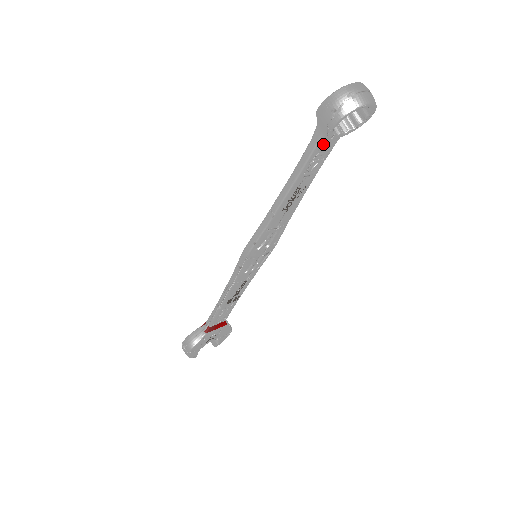
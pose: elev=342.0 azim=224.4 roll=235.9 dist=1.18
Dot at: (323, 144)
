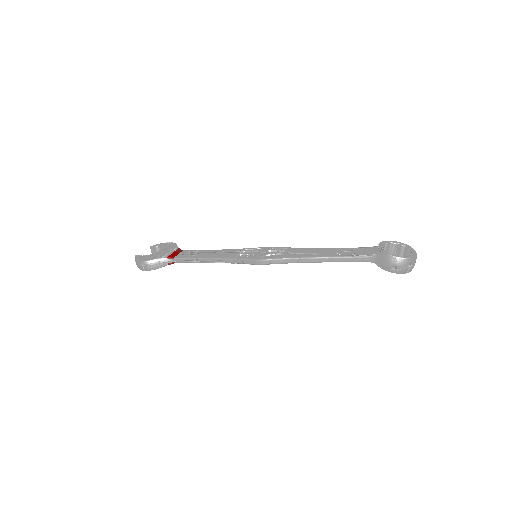
Dot at: occluded
